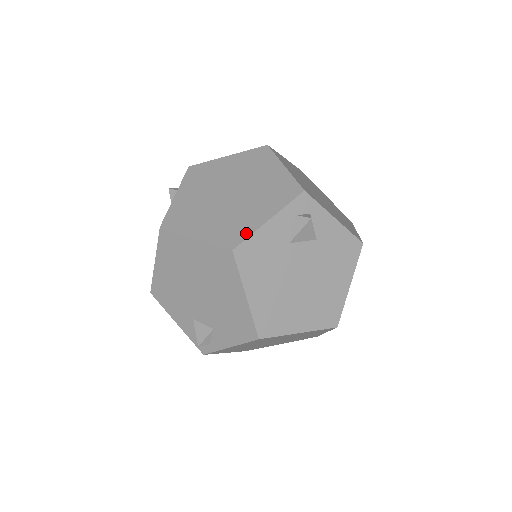
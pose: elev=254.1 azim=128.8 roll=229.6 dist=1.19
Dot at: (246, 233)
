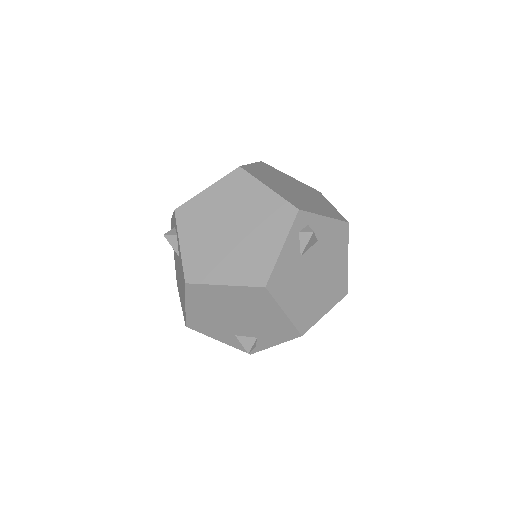
Dot at: (269, 267)
